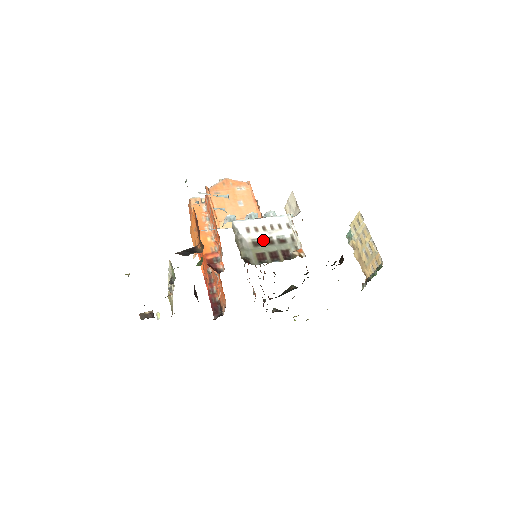
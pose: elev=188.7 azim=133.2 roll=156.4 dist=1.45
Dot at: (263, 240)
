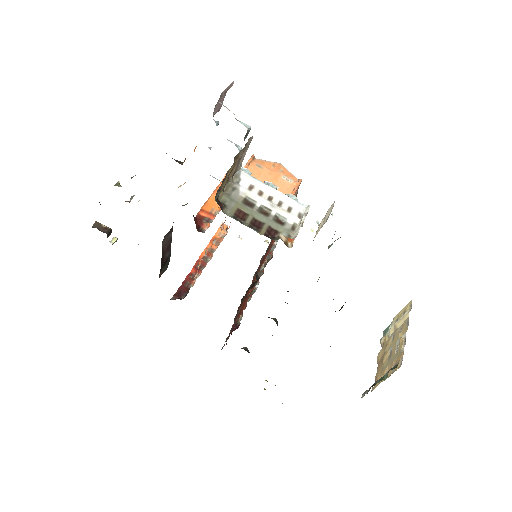
Dot at: (259, 206)
